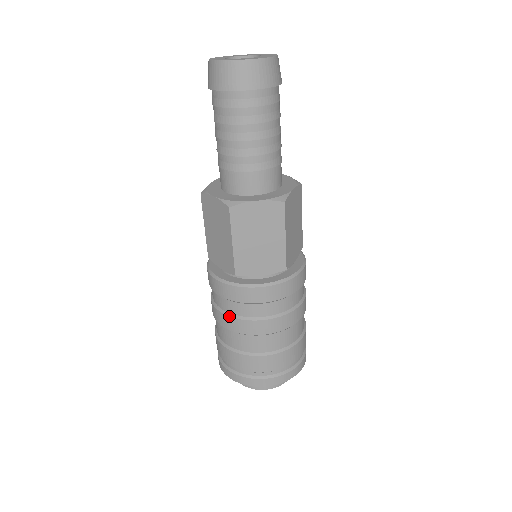
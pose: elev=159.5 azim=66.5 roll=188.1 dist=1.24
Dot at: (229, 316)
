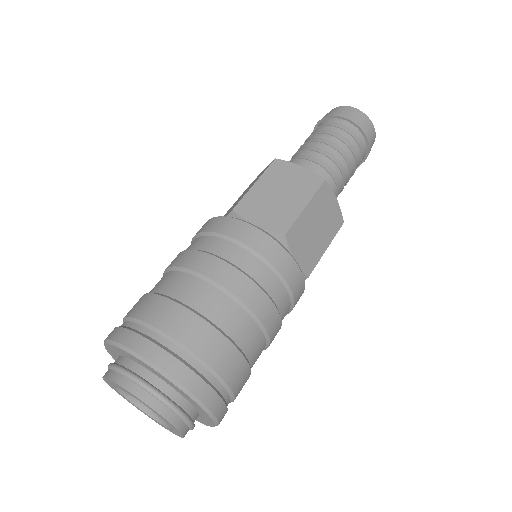
Dot at: (188, 249)
